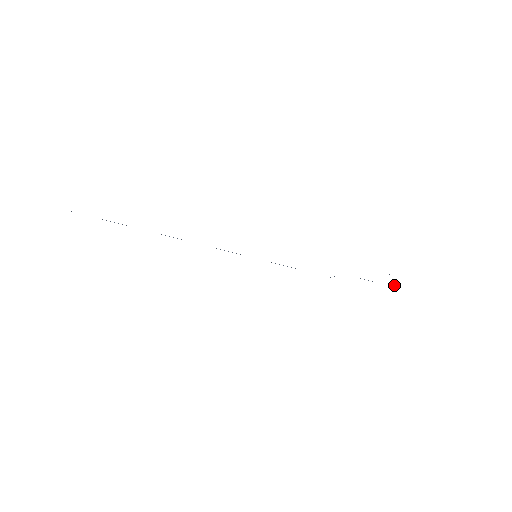
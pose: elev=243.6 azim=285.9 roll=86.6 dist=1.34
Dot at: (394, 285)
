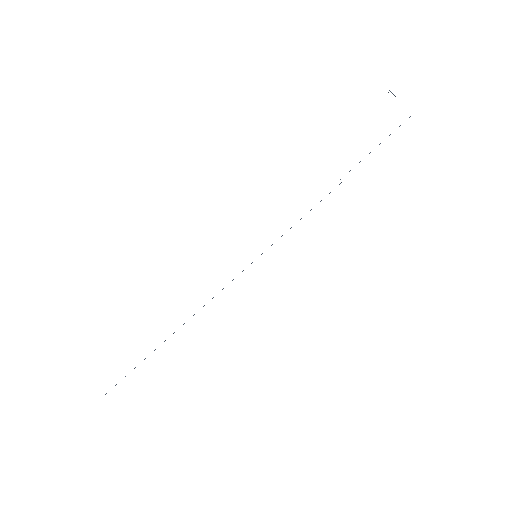
Dot at: occluded
